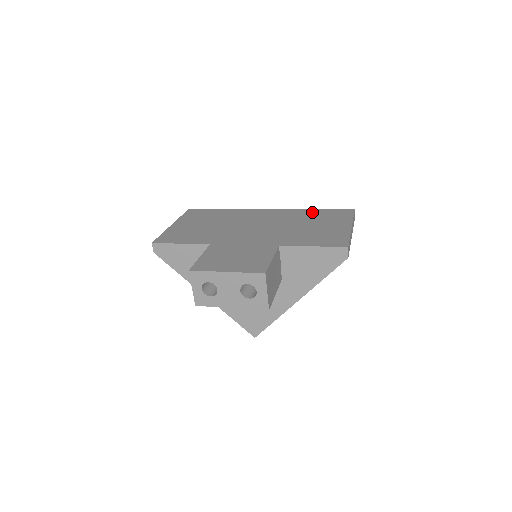
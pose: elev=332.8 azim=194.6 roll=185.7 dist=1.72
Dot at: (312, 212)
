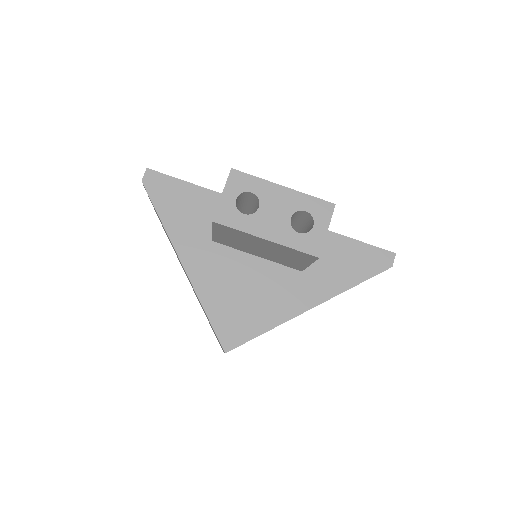
Dot at: occluded
